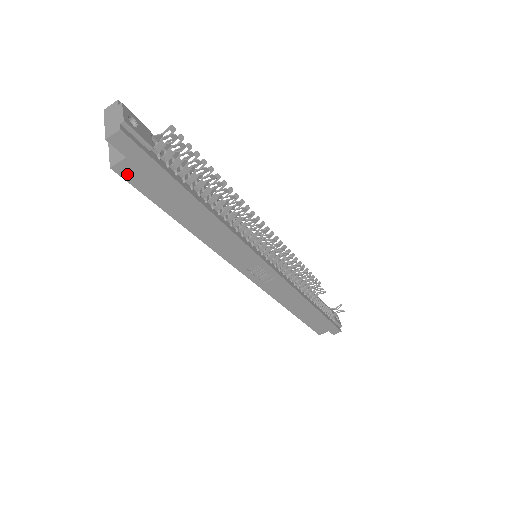
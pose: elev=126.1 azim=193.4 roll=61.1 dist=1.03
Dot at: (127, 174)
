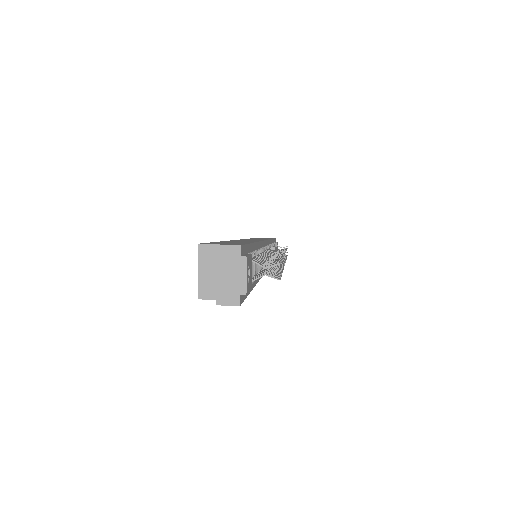
Dot at: occluded
